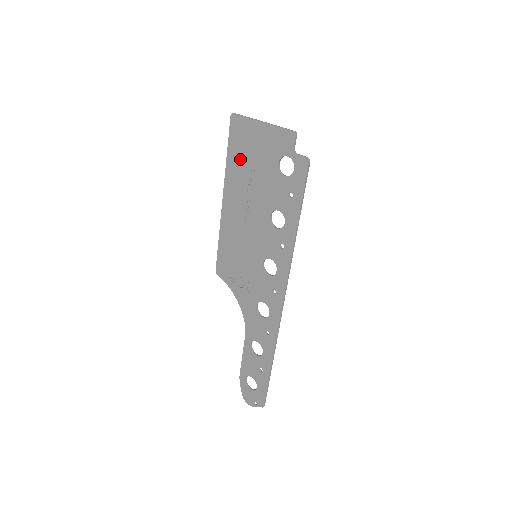
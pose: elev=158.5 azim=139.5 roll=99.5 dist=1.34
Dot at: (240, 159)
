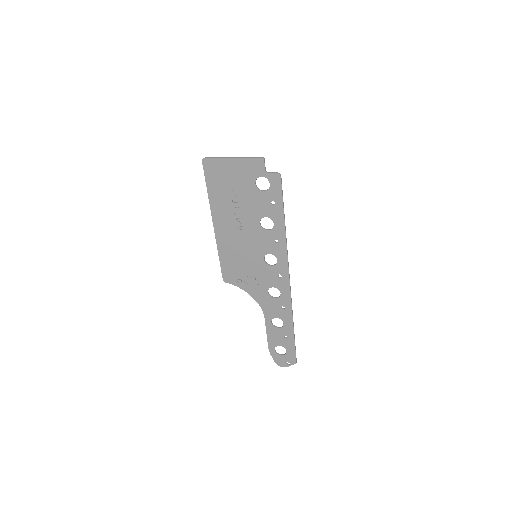
Dot at: (220, 190)
